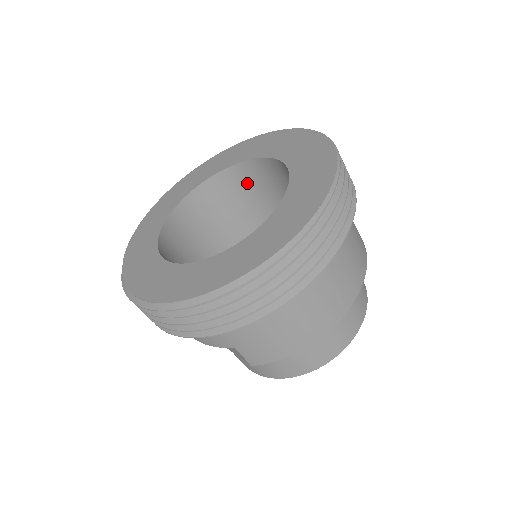
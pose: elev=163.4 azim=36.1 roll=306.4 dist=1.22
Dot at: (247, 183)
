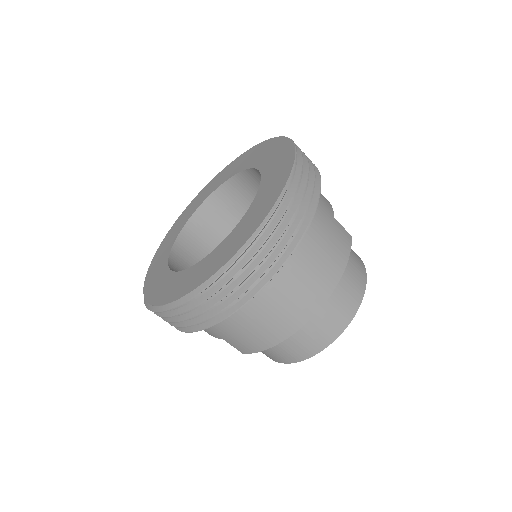
Dot at: (253, 188)
